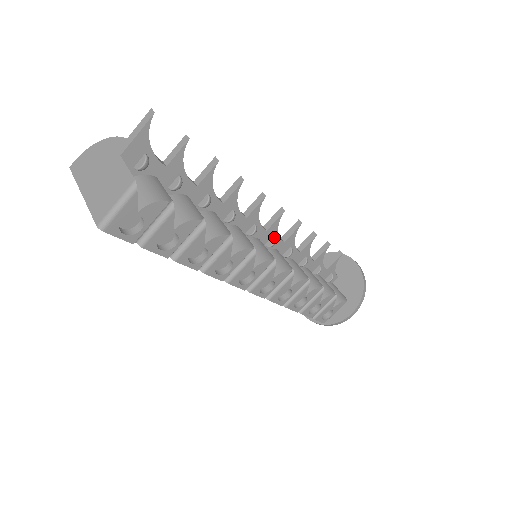
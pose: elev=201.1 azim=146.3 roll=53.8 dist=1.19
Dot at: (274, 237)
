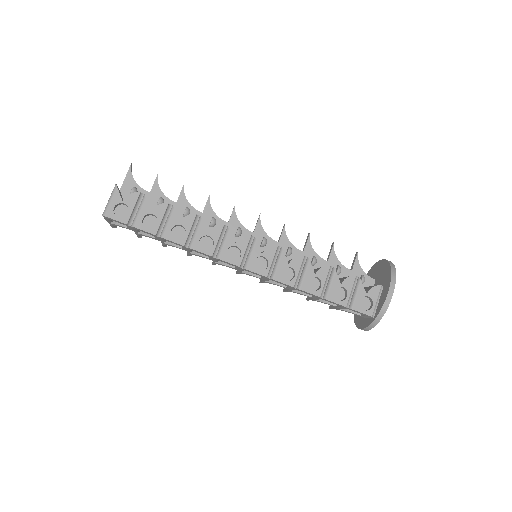
Dot at: (263, 237)
